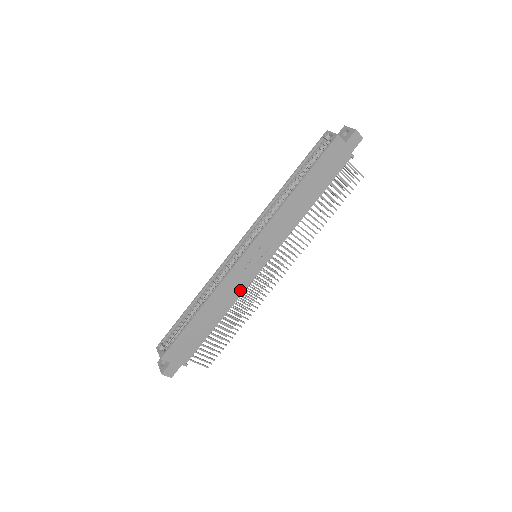
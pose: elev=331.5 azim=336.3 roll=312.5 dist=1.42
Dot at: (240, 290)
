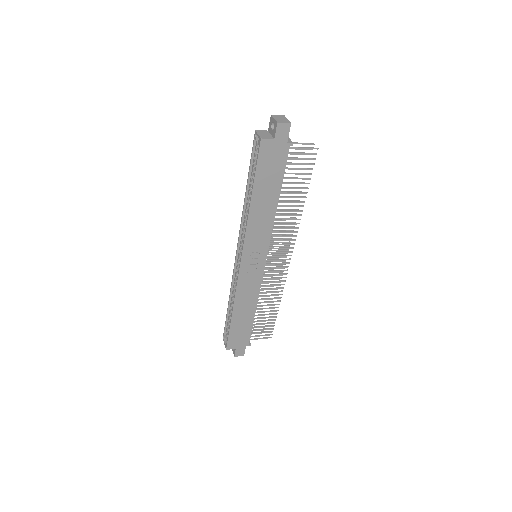
Dot at: (257, 286)
